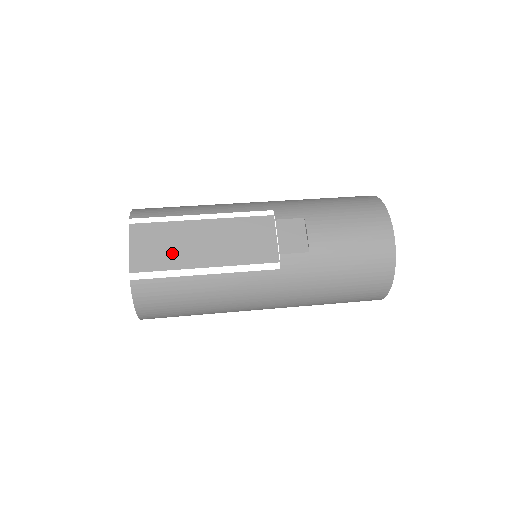
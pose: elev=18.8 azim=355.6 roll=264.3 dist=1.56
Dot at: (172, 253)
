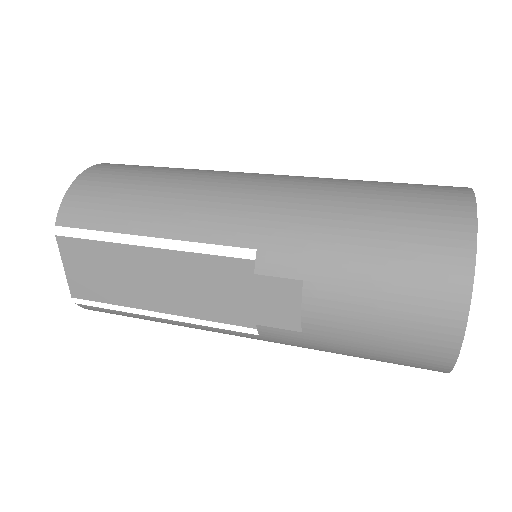
Dot at: (115, 285)
